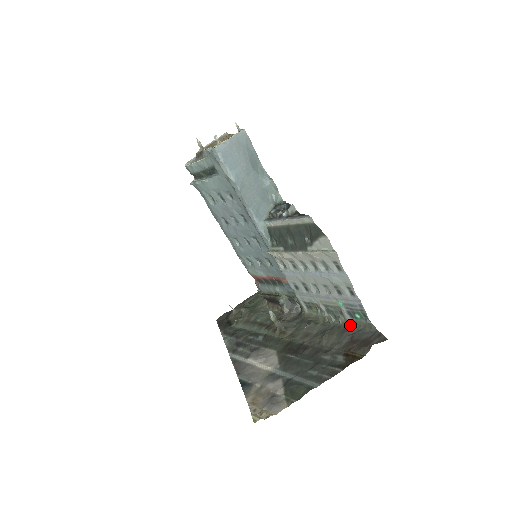
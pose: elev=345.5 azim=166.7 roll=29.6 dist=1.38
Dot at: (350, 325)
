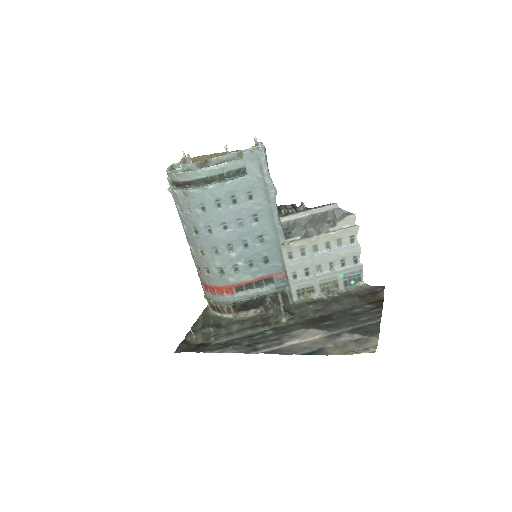
Dot at: (347, 292)
